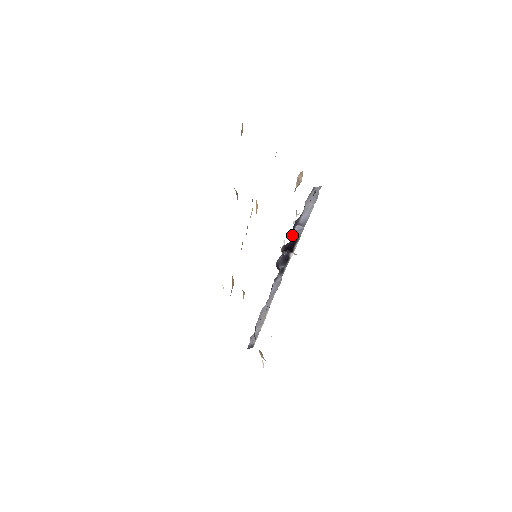
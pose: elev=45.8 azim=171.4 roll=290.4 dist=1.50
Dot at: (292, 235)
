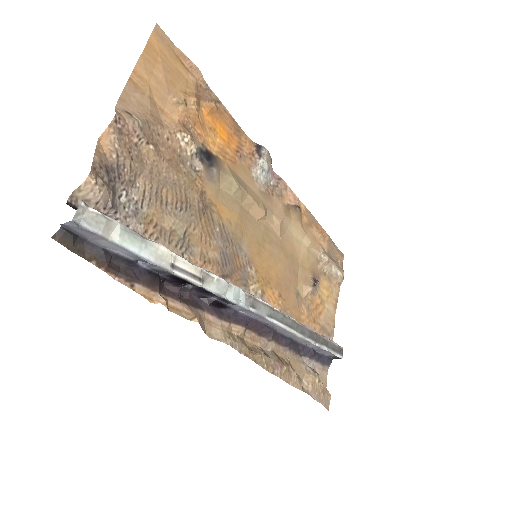
Dot at: (155, 270)
